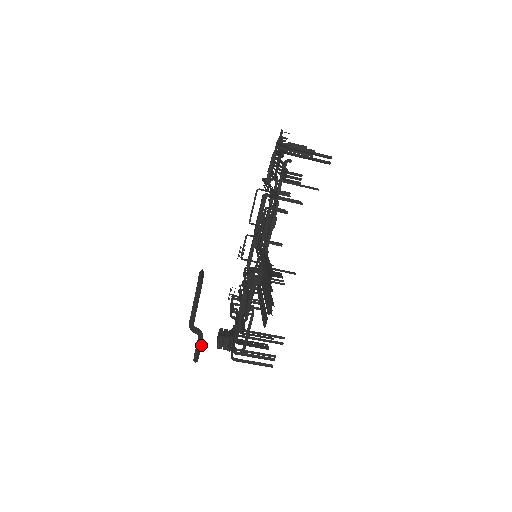
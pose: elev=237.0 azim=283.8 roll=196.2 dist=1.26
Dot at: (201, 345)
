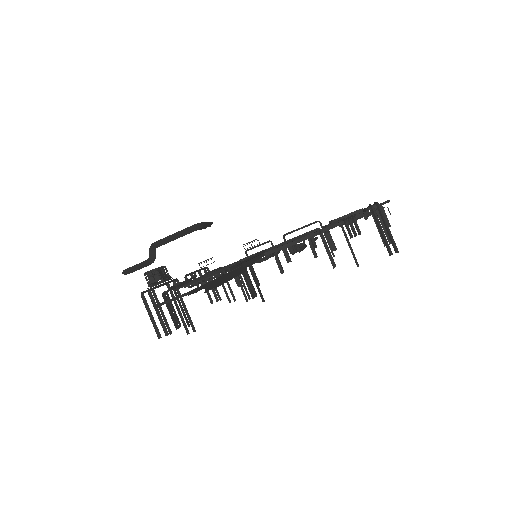
Dot at: (142, 267)
